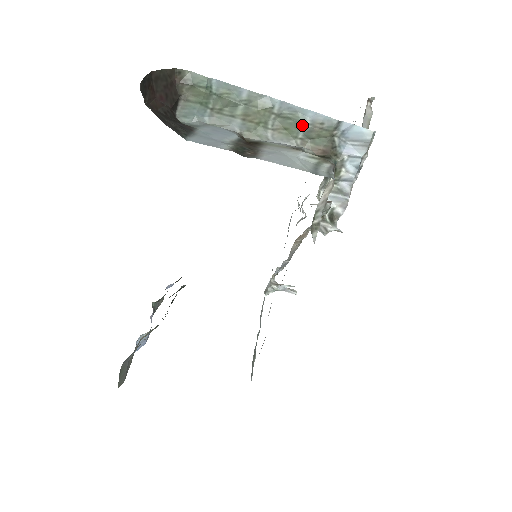
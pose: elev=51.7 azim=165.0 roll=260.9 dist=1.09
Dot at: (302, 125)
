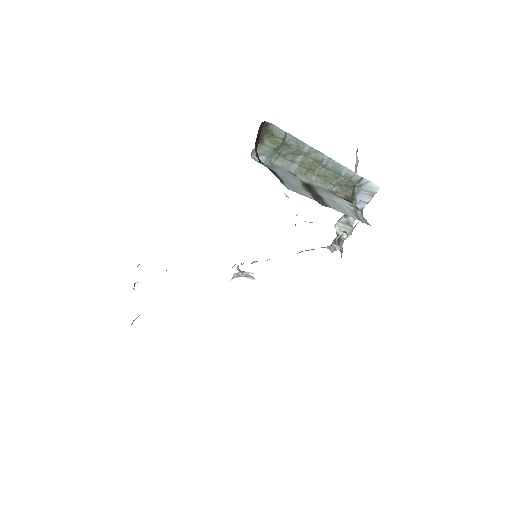
Dot at: (338, 176)
